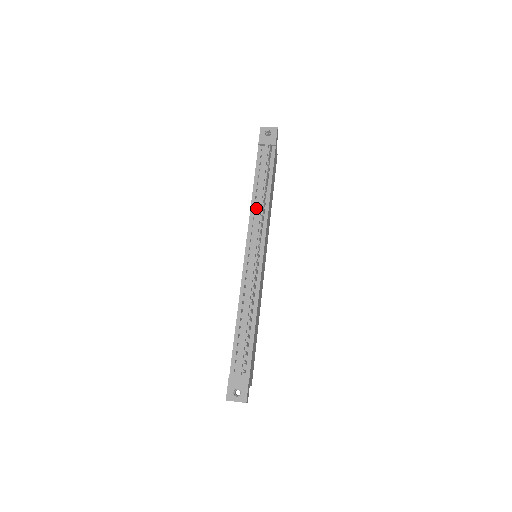
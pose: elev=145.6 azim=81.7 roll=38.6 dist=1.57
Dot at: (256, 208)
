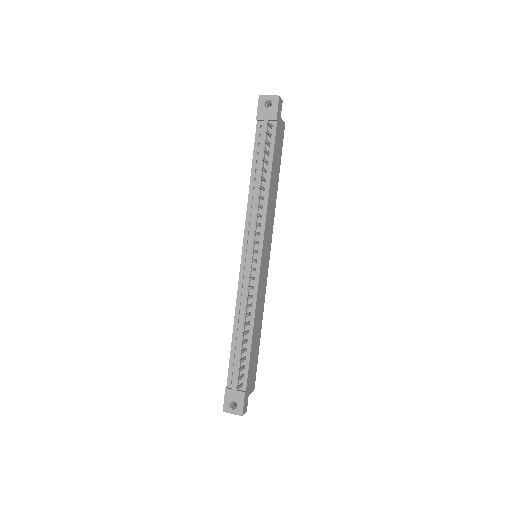
Dot at: (254, 202)
